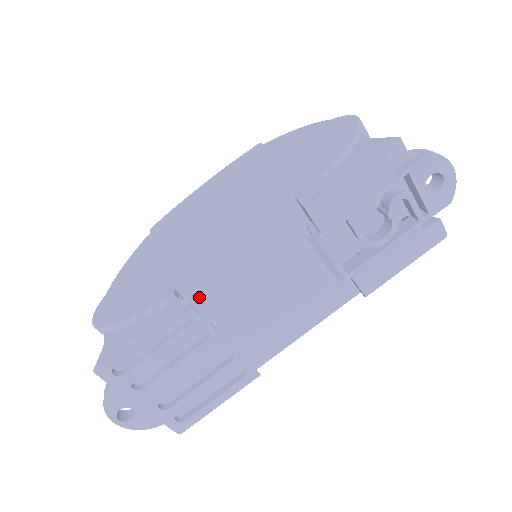
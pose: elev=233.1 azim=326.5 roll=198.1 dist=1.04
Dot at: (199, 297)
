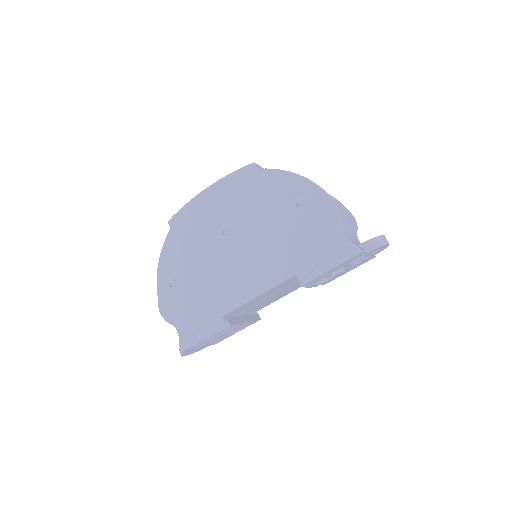
Dot at: (234, 313)
